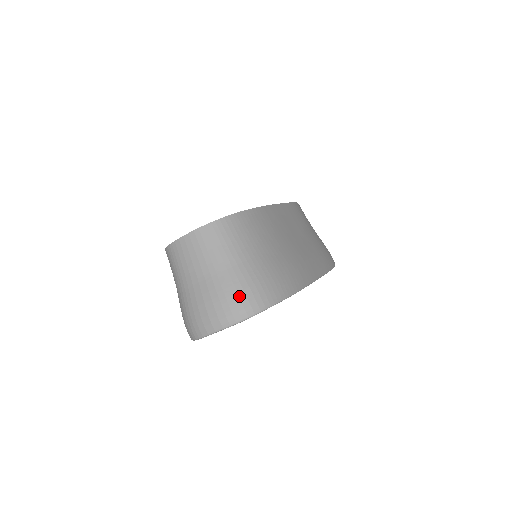
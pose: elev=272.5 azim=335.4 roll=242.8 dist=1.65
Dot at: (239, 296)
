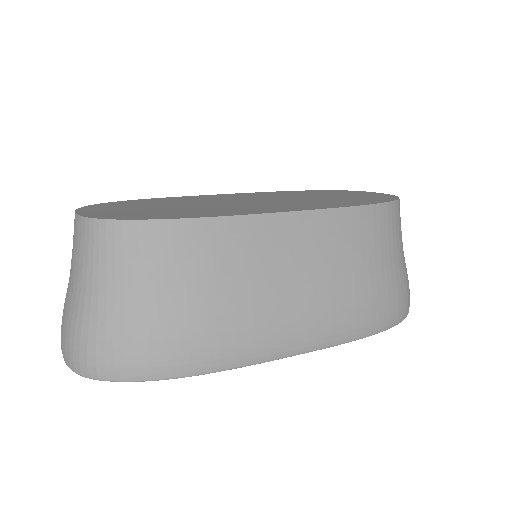
Dot at: (80, 343)
